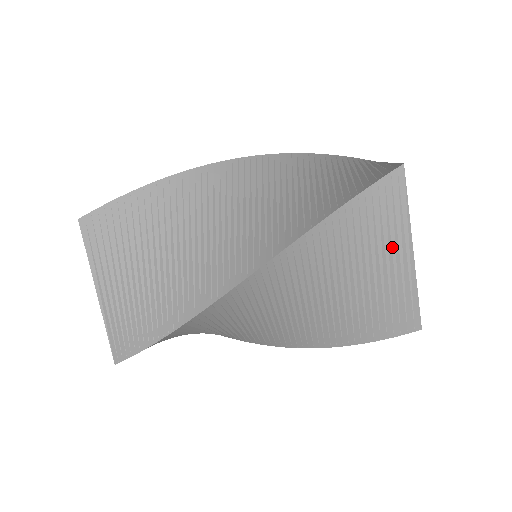
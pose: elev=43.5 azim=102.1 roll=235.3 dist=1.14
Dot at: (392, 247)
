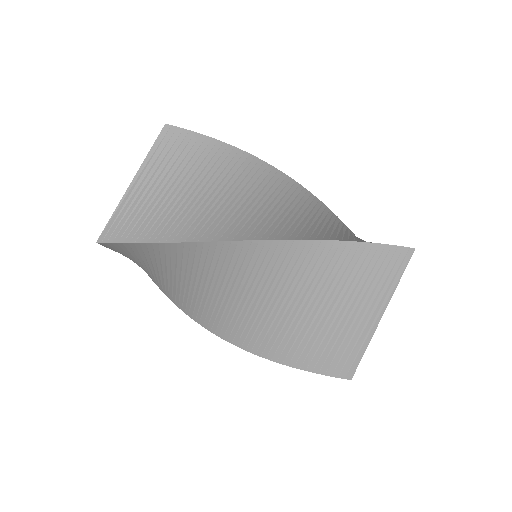
Dot at: (370, 300)
